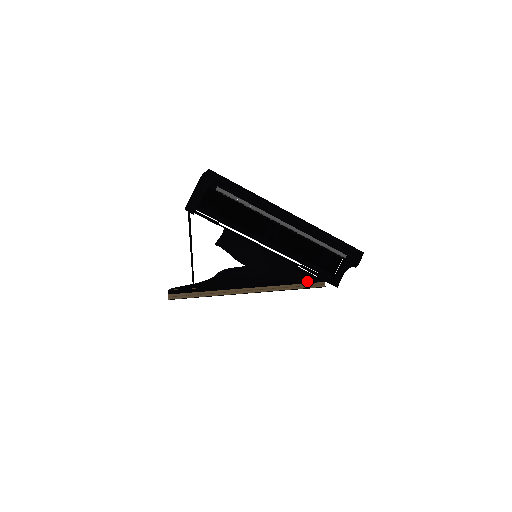
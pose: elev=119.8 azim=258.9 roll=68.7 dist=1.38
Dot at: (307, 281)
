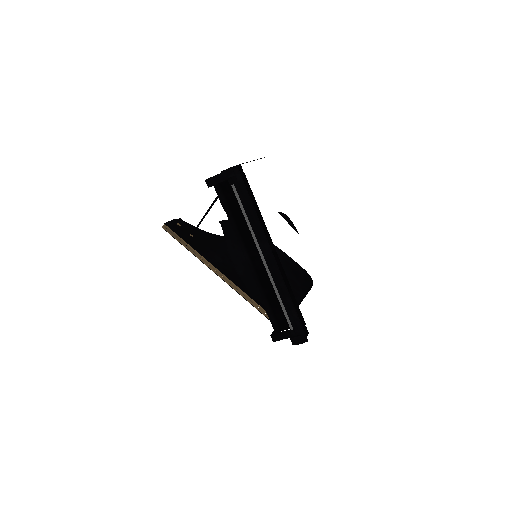
Dot at: occluded
